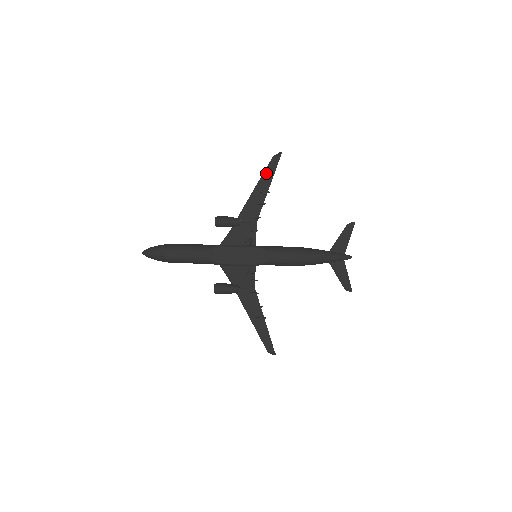
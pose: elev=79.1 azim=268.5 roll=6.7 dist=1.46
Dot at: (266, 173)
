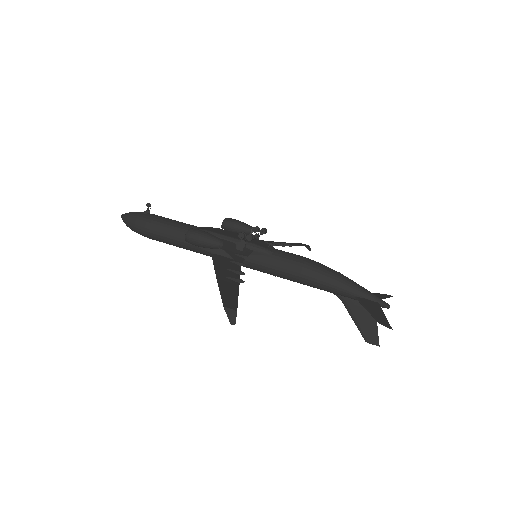
Dot at: (291, 243)
